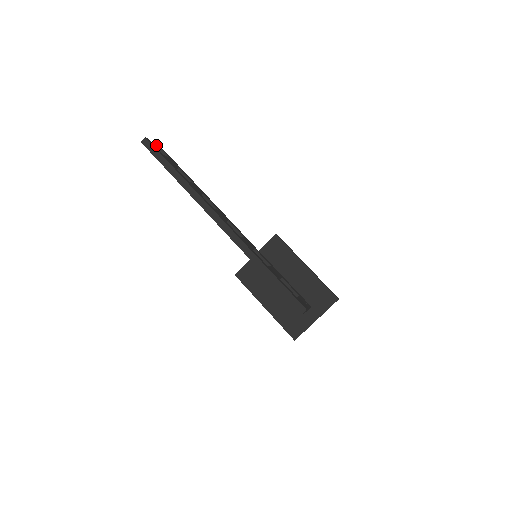
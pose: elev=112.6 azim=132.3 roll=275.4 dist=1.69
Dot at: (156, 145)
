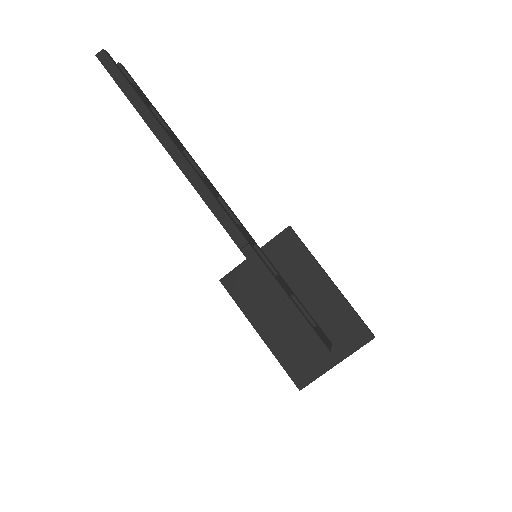
Dot at: (120, 67)
